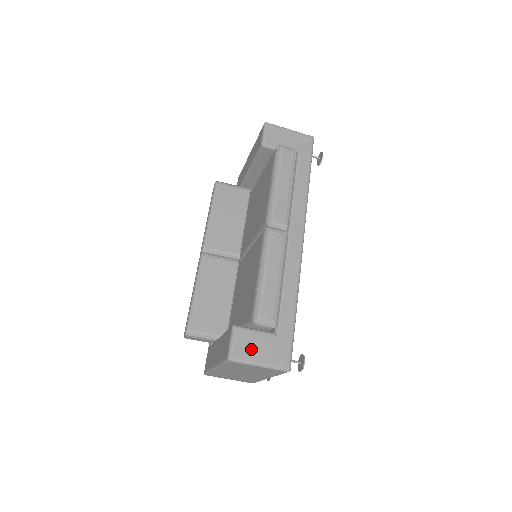
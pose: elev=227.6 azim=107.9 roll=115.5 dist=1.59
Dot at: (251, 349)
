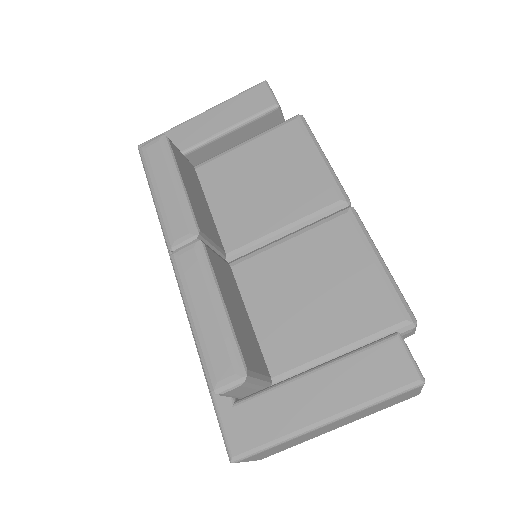
Dot at: occluded
